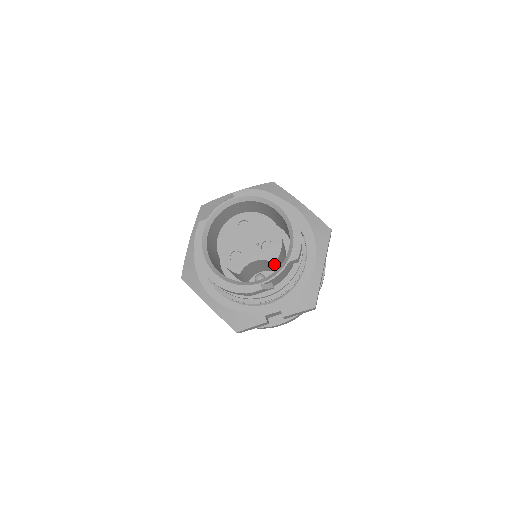
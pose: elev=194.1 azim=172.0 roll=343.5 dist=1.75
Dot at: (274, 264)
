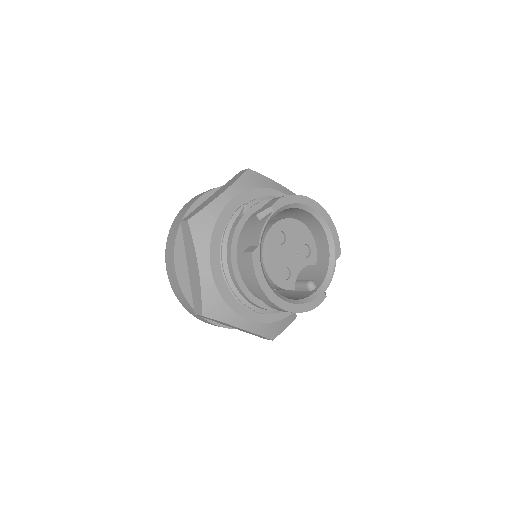
Dot at: occluded
